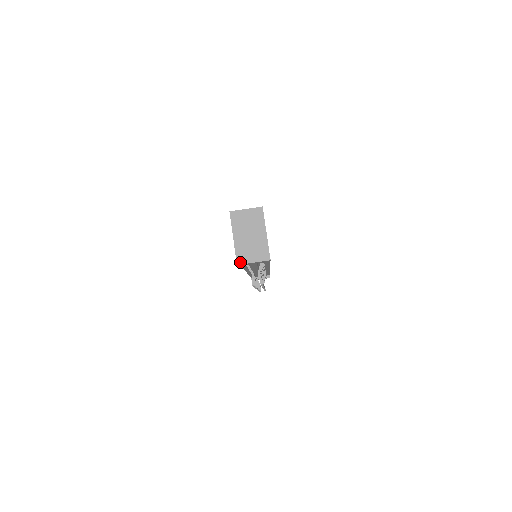
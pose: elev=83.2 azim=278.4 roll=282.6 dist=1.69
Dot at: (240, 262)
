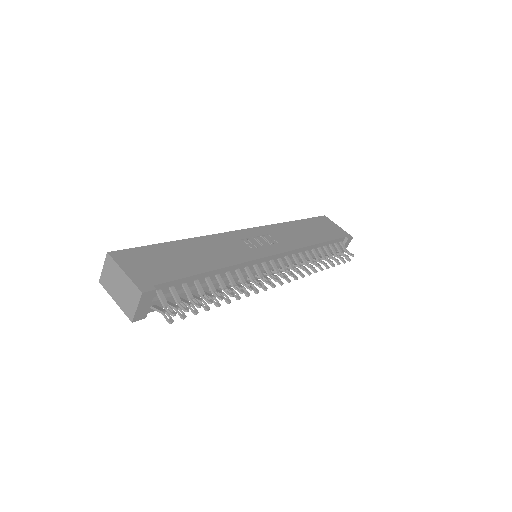
Dot at: (131, 318)
